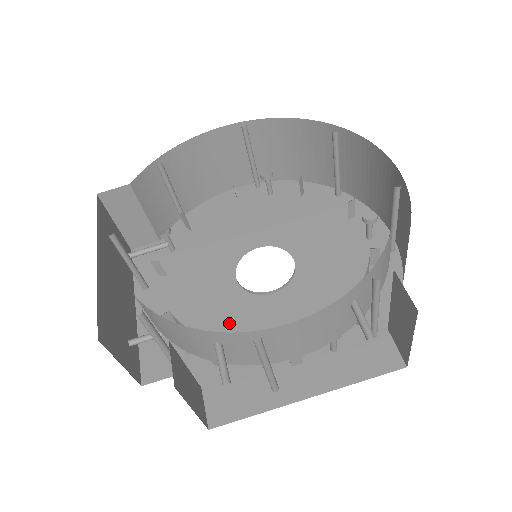
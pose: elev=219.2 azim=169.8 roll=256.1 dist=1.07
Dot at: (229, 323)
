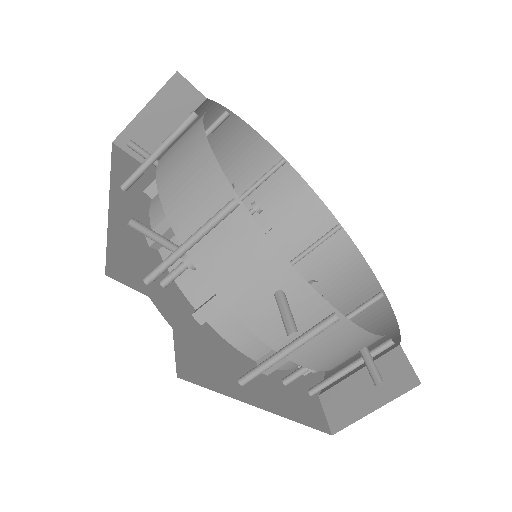
Dot at: occluded
